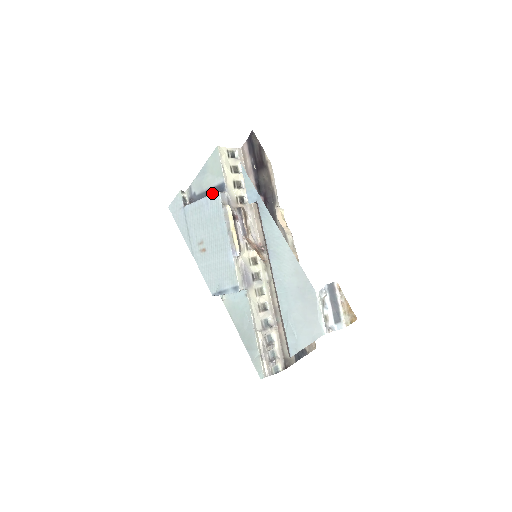
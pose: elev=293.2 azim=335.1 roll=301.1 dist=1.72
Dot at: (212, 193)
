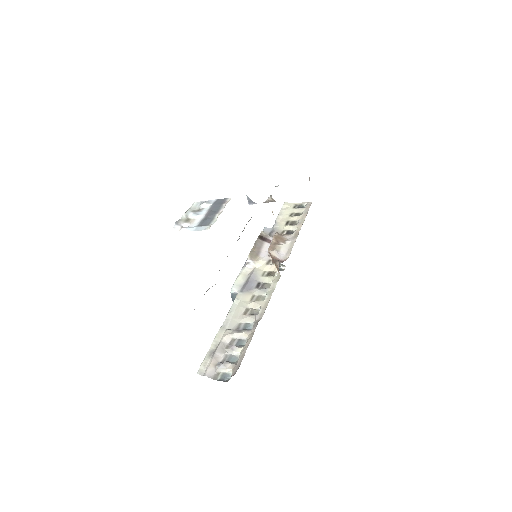
Dot at: occluded
